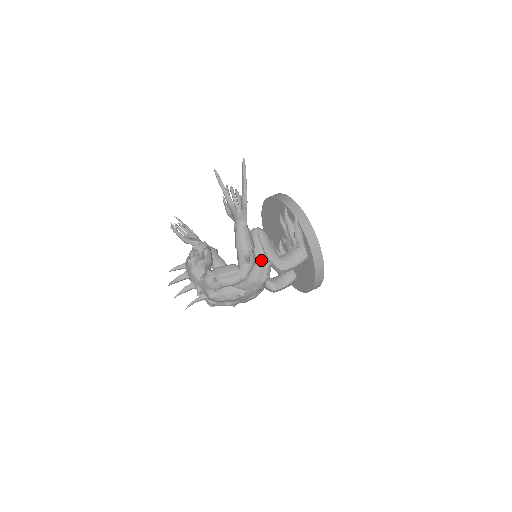
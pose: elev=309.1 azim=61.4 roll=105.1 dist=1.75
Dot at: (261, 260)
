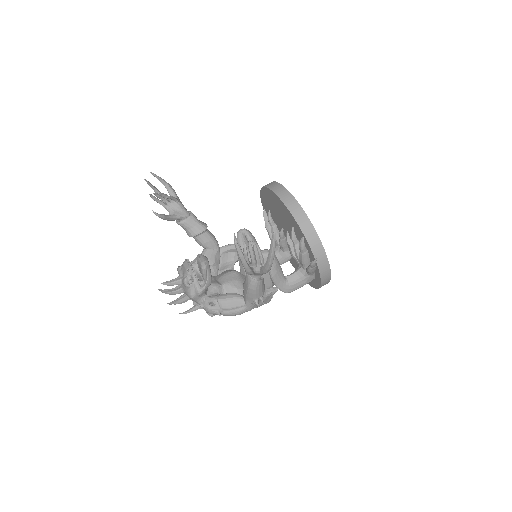
Dot at: (266, 284)
